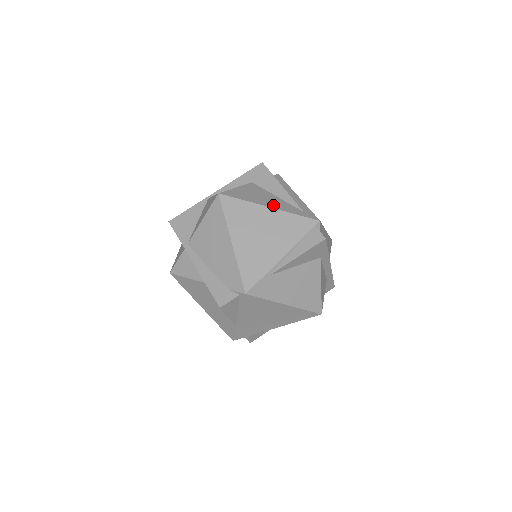
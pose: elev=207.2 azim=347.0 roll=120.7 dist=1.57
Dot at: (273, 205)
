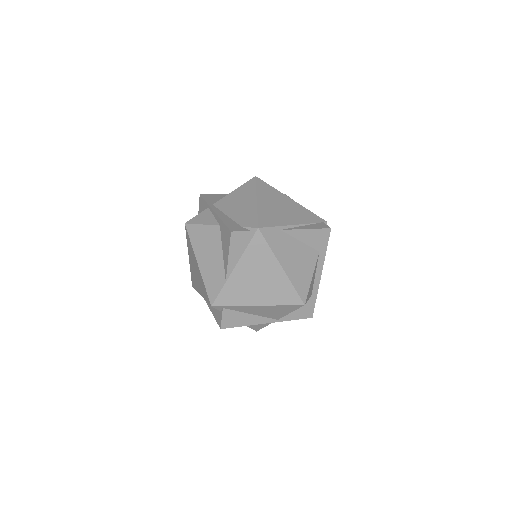
Dot at: occluded
